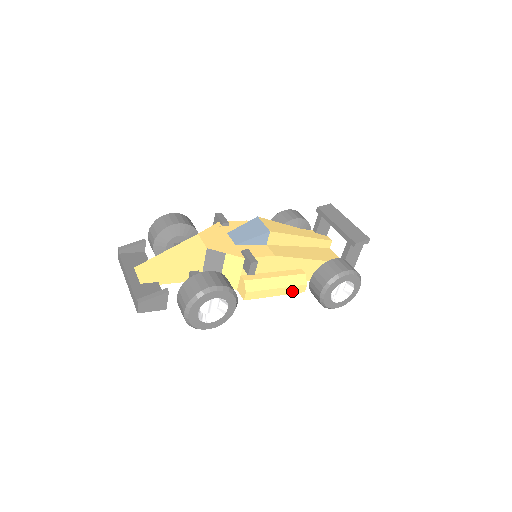
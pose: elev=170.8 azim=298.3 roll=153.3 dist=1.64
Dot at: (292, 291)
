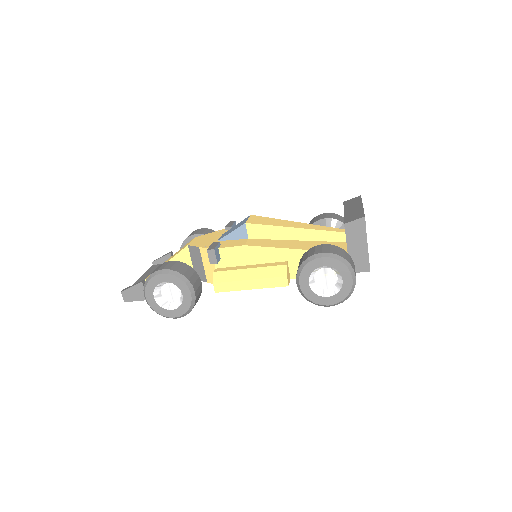
Dot at: (271, 284)
